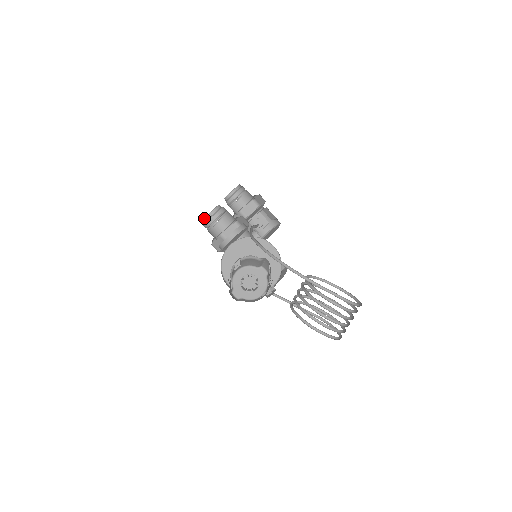
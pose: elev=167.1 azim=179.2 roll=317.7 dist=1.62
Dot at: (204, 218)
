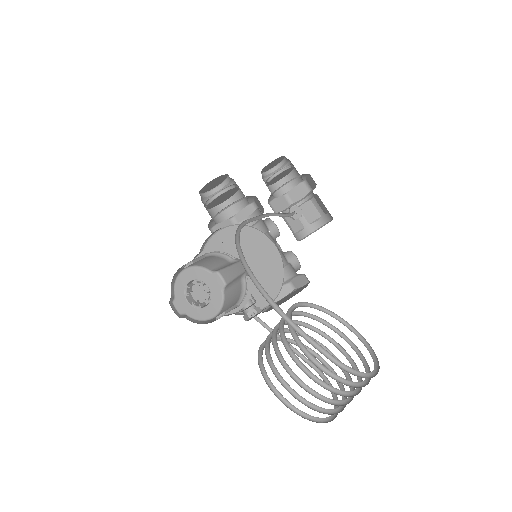
Dot at: (209, 191)
